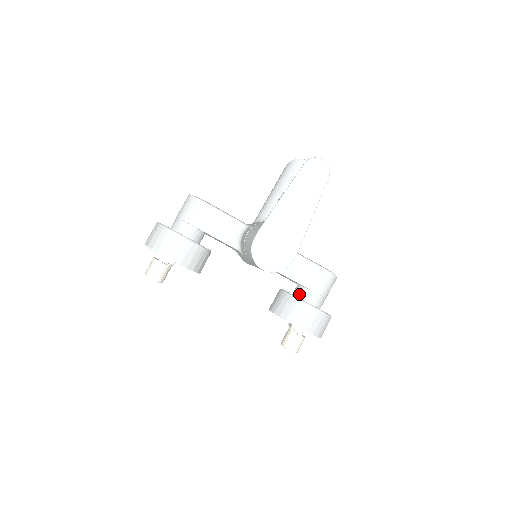
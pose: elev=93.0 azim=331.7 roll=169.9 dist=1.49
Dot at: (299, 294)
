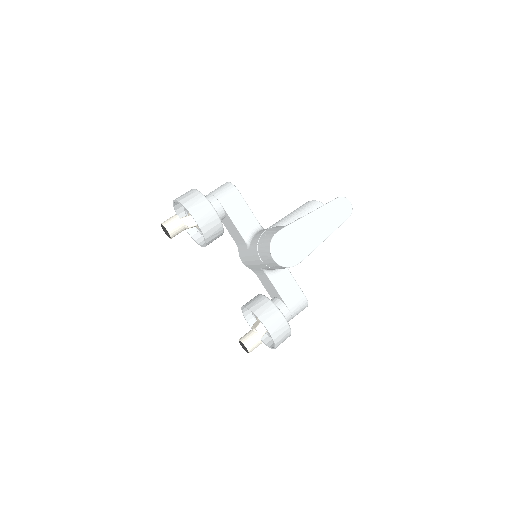
Dot at: occluded
